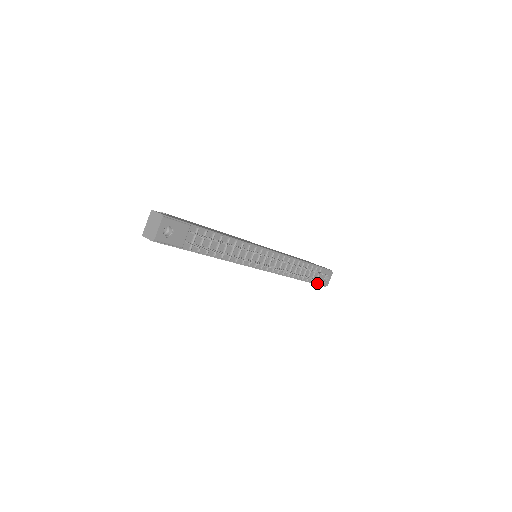
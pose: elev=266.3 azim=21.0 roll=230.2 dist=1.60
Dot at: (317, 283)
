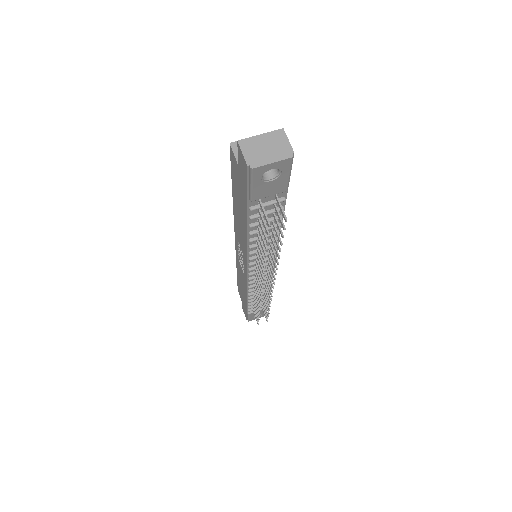
Dot at: (249, 314)
